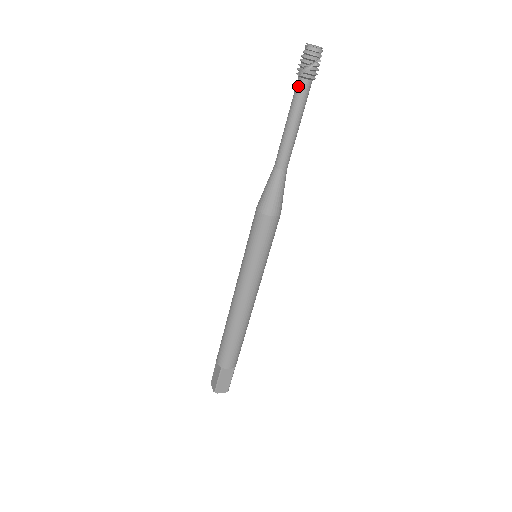
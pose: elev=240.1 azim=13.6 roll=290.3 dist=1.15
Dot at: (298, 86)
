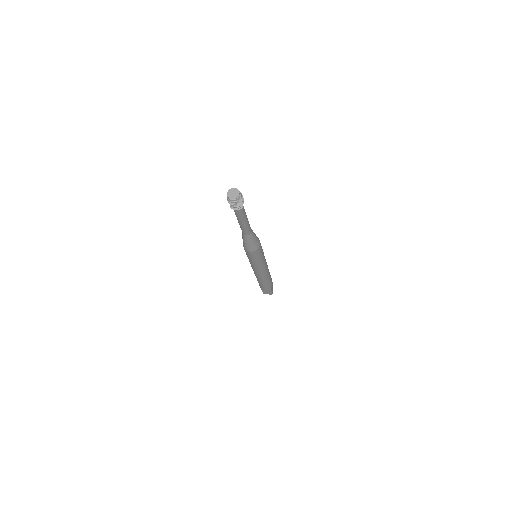
Dot at: occluded
